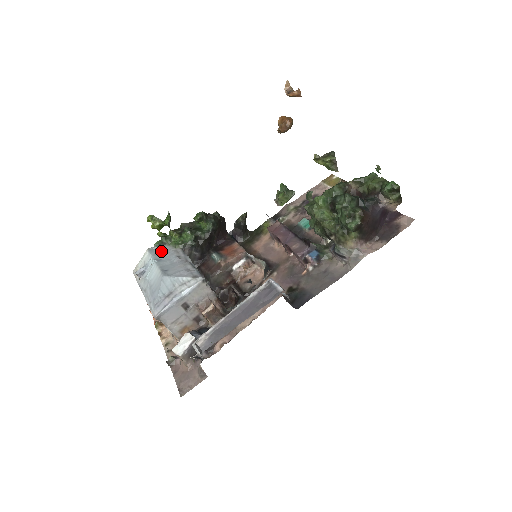
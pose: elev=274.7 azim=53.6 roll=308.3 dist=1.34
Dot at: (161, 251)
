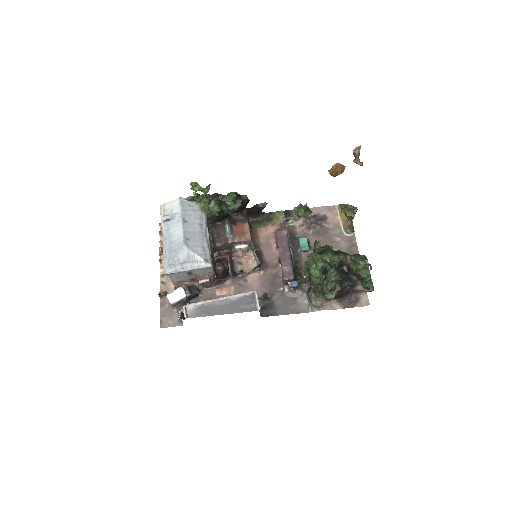
Dot at: (190, 208)
